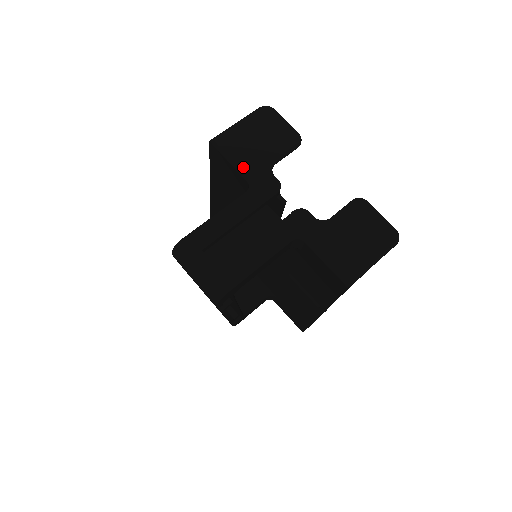
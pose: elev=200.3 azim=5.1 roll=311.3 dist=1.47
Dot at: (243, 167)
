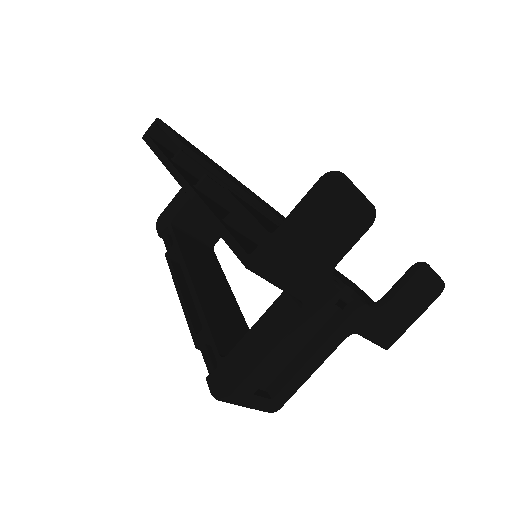
Dot at: (297, 290)
